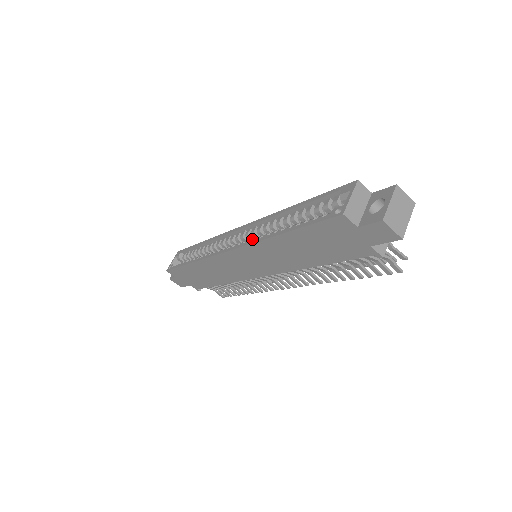
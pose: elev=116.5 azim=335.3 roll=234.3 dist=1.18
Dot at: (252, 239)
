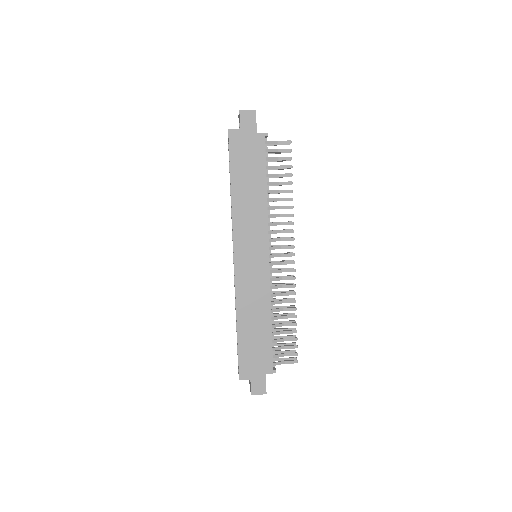
Dot at: occluded
